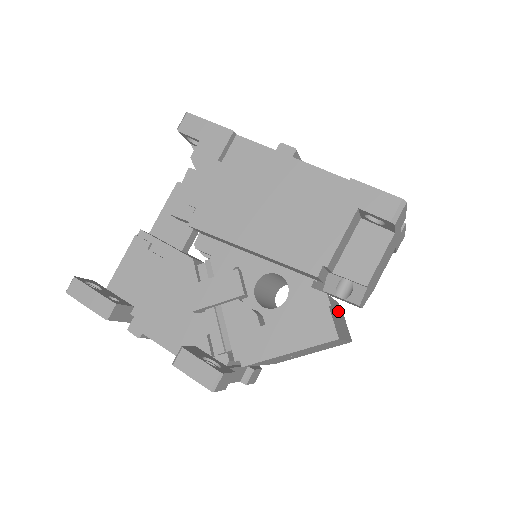
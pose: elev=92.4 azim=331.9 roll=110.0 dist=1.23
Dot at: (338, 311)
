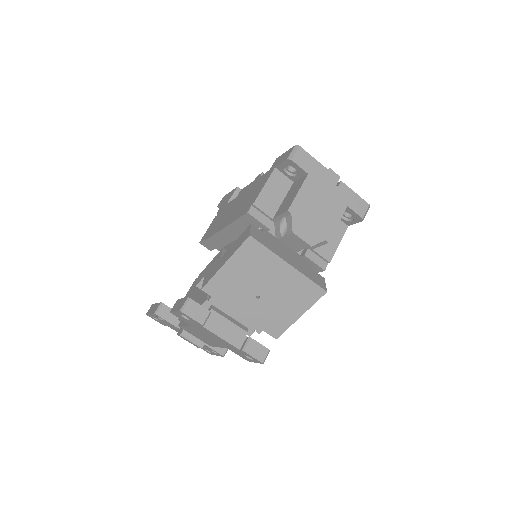
Dot at: (296, 257)
